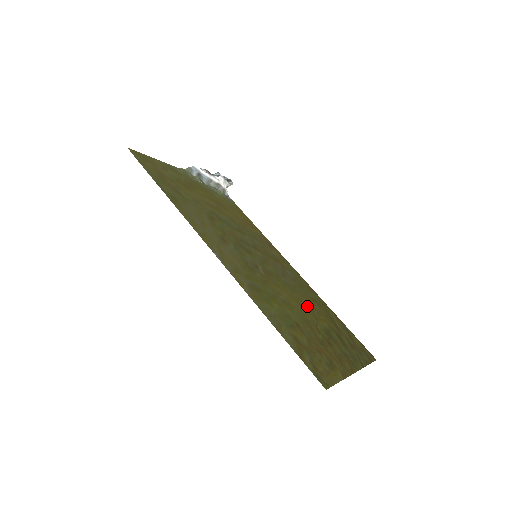
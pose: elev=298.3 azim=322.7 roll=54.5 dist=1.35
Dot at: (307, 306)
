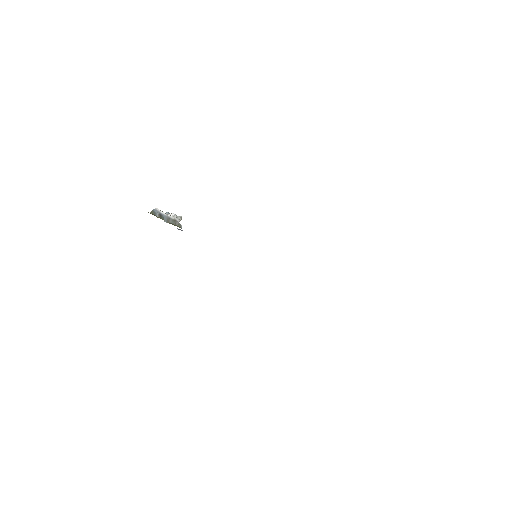
Dot at: occluded
